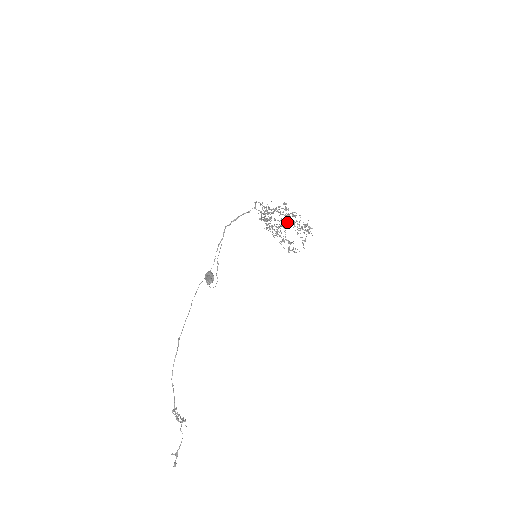
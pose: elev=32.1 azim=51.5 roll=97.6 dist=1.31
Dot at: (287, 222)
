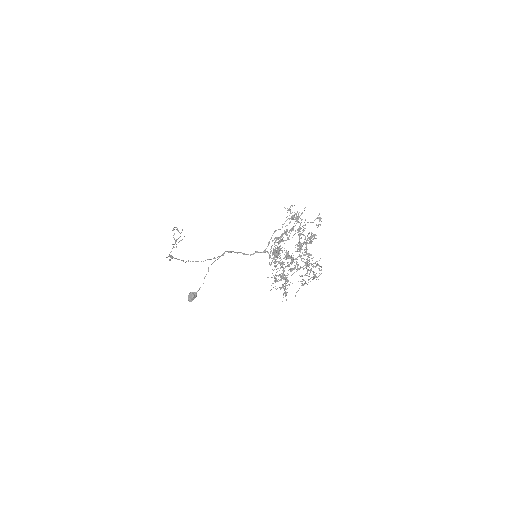
Dot at: (292, 274)
